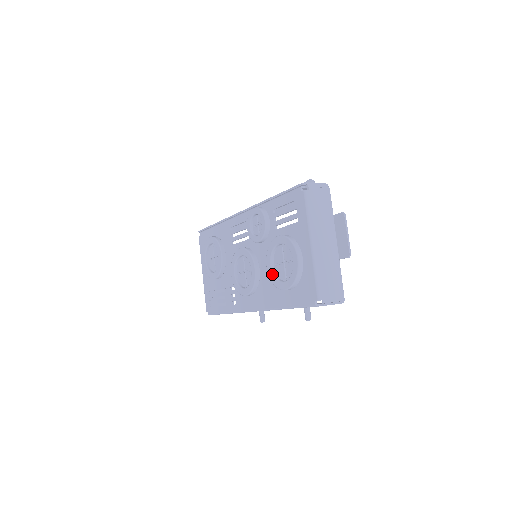
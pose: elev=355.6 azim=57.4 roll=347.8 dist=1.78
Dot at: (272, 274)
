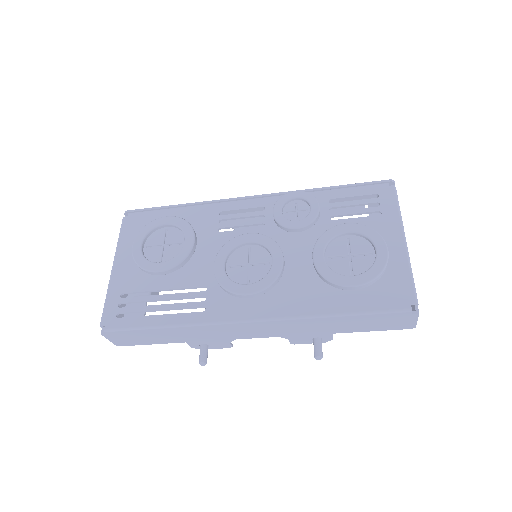
Dot at: (326, 266)
